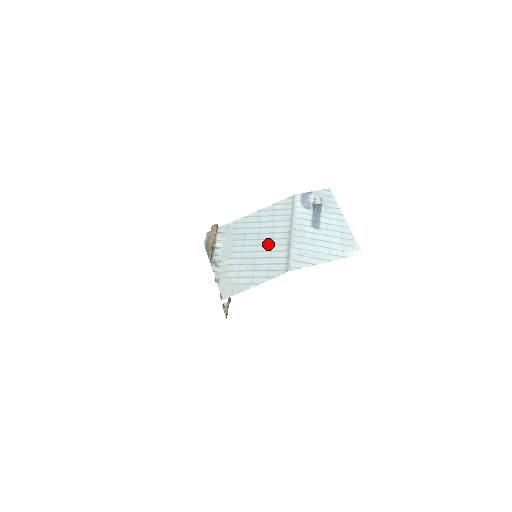
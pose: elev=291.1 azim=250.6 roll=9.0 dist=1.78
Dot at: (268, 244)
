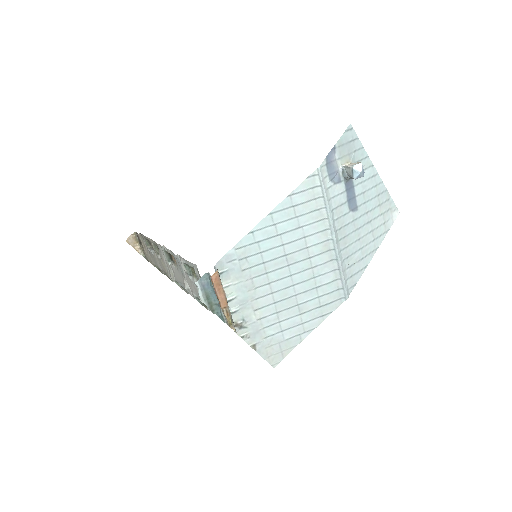
Dot at: (306, 269)
